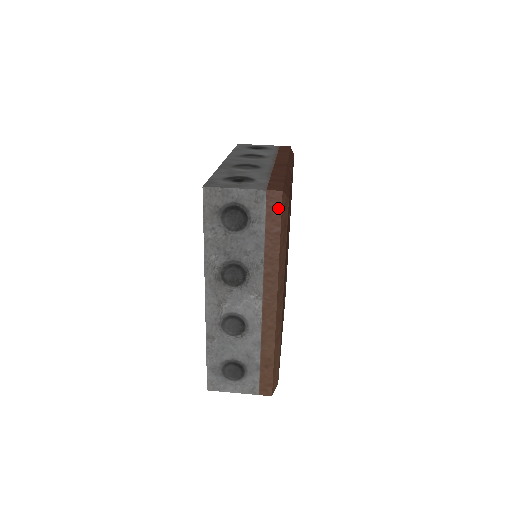
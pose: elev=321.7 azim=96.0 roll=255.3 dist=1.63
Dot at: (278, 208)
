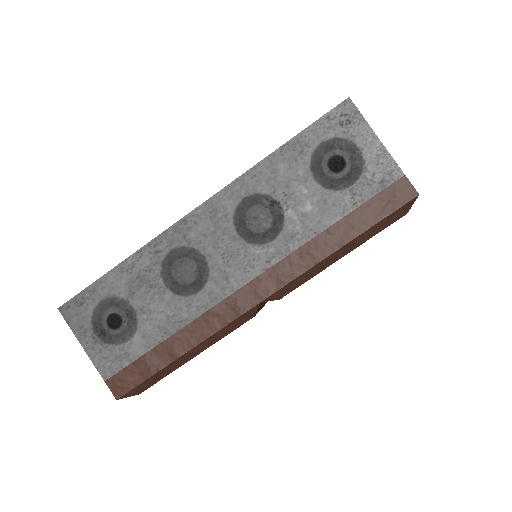
Dot at: occluded
